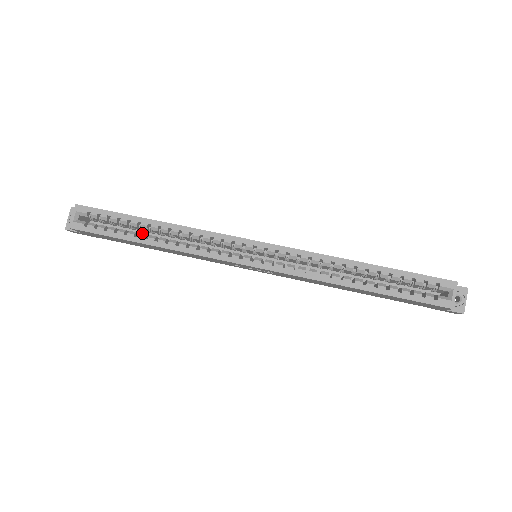
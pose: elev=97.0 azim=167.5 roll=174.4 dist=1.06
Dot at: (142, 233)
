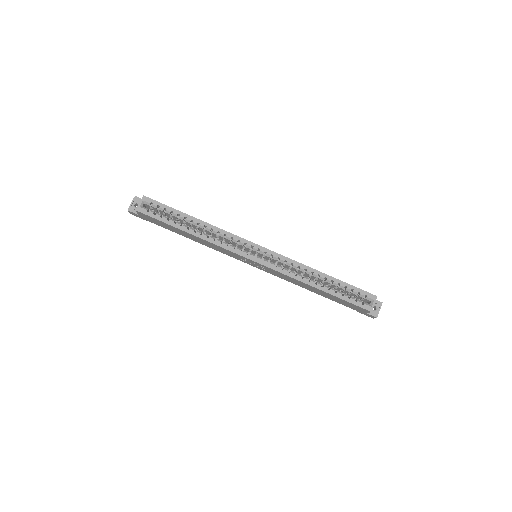
Dot at: (182, 225)
